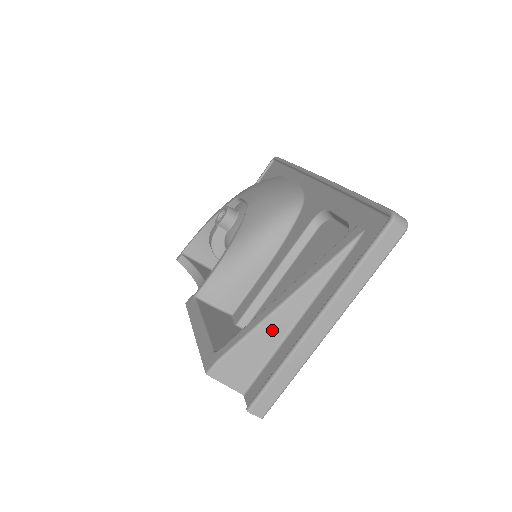
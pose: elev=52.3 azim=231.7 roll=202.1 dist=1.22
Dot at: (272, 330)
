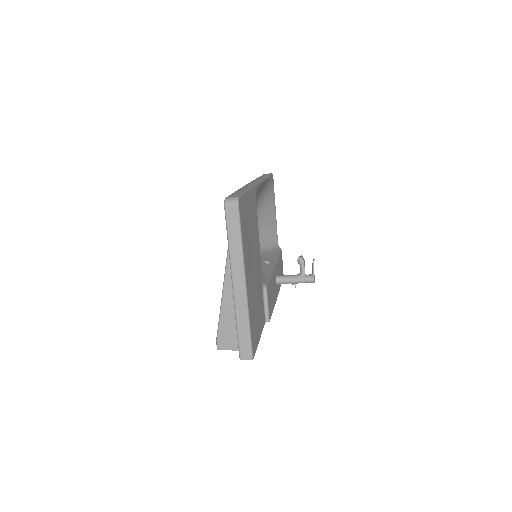
Dot at: (229, 305)
